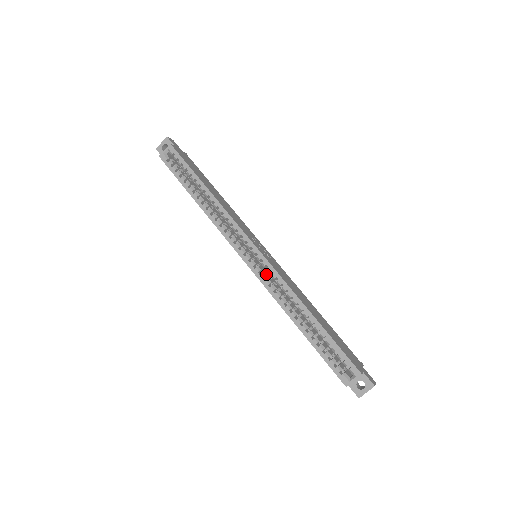
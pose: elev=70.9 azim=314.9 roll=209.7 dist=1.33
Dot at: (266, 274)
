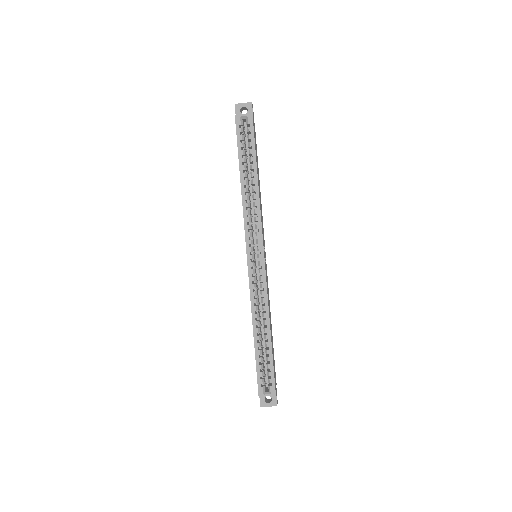
Dot at: (256, 278)
